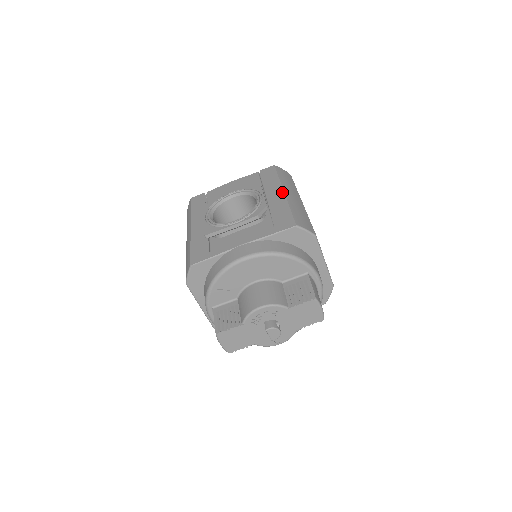
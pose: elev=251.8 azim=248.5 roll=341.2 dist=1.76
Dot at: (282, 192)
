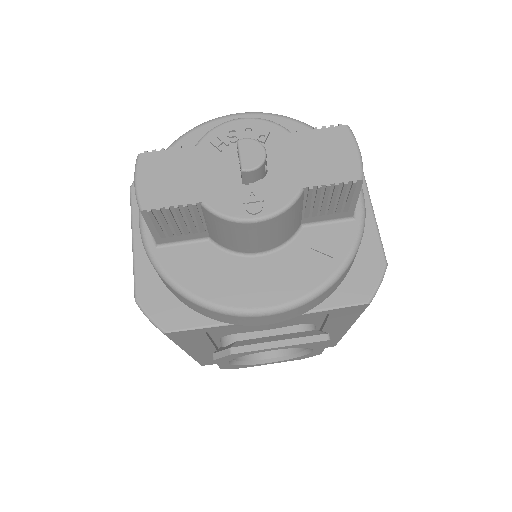
Dot at: occluded
